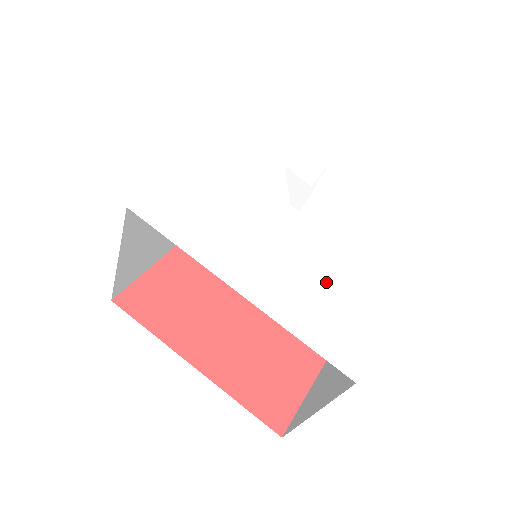
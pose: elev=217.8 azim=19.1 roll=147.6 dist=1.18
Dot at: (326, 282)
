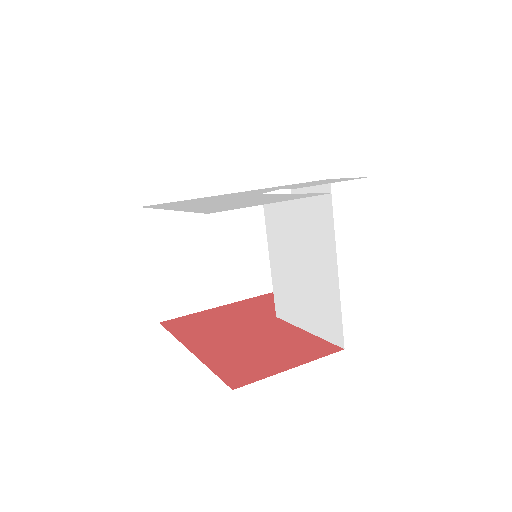
Dot at: (247, 201)
